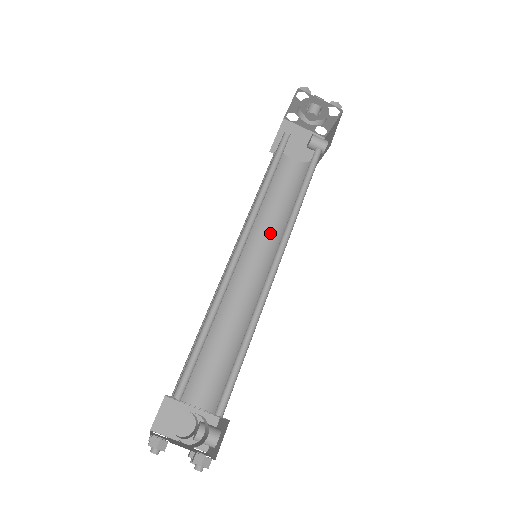
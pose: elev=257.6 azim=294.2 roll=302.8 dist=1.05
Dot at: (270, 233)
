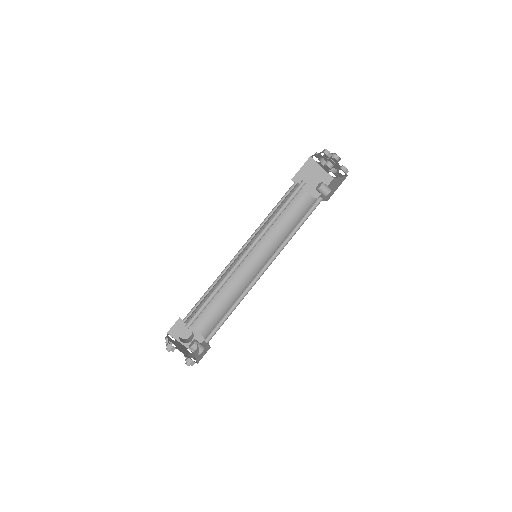
Dot at: (271, 239)
